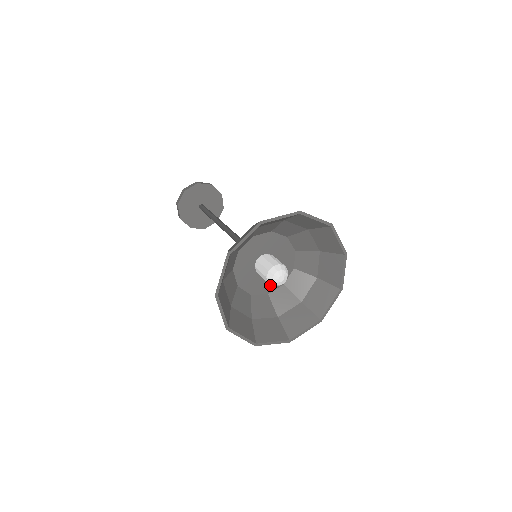
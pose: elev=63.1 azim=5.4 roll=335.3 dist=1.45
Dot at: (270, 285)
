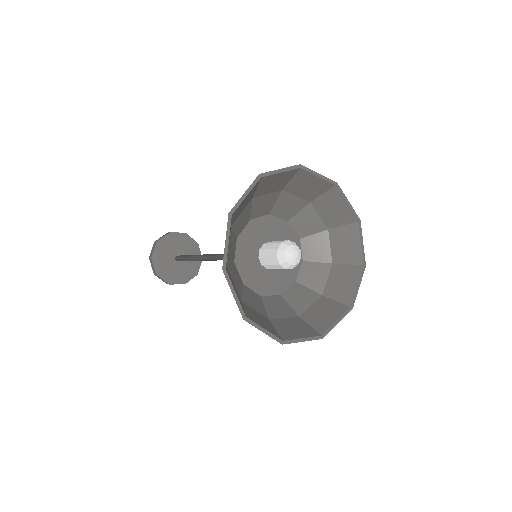
Dot at: (280, 283)
